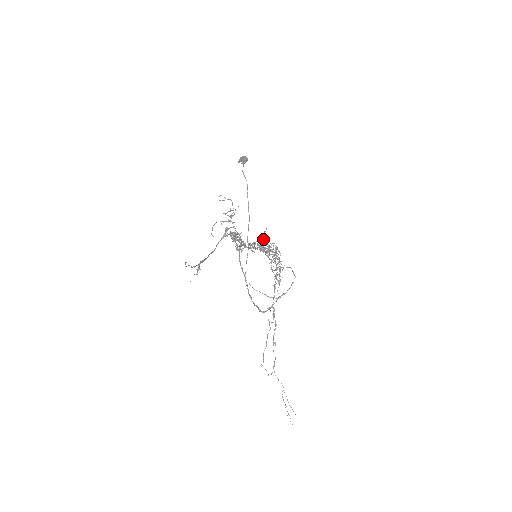
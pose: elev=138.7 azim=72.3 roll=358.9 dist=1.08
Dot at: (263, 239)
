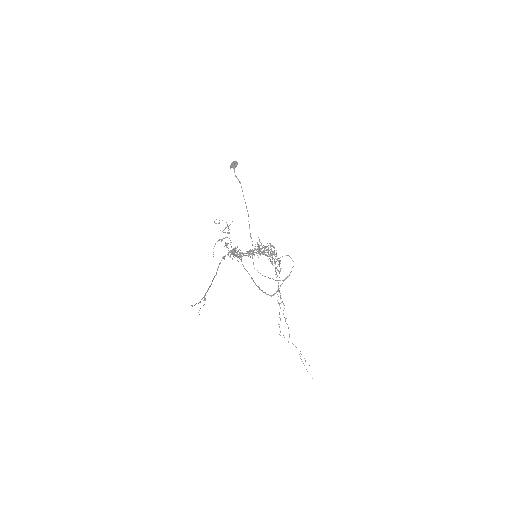
Dot at: (257, 246)
